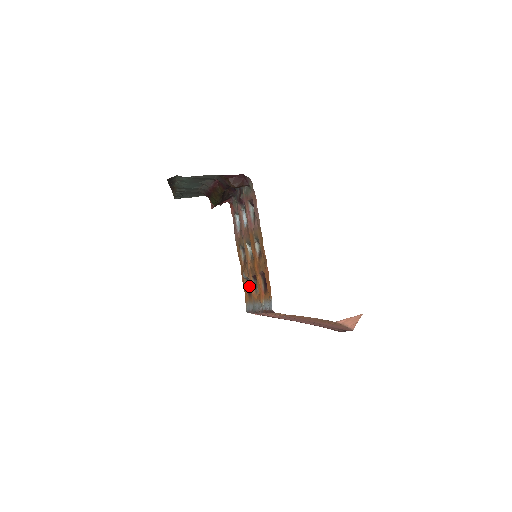
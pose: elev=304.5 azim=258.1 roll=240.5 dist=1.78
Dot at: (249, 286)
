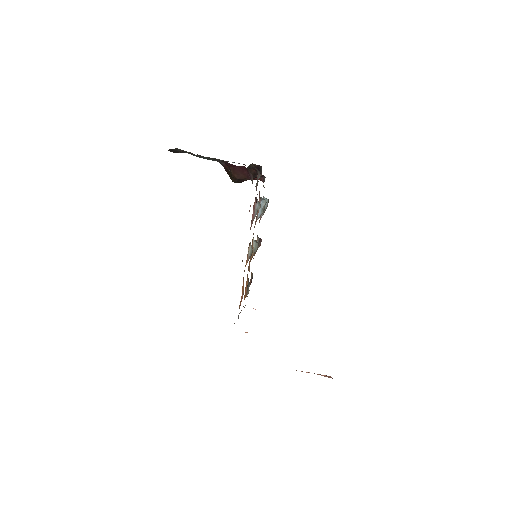
Dot at: occluded
